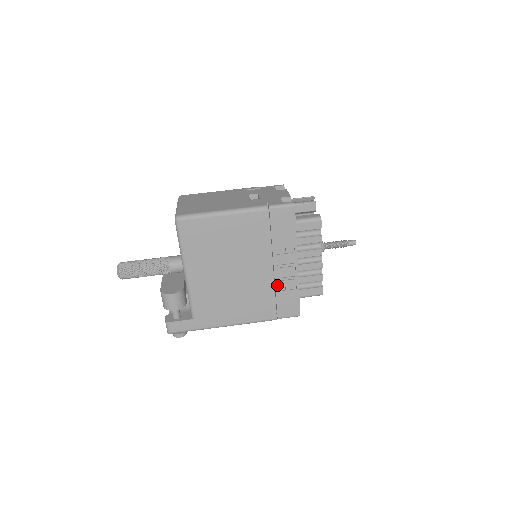
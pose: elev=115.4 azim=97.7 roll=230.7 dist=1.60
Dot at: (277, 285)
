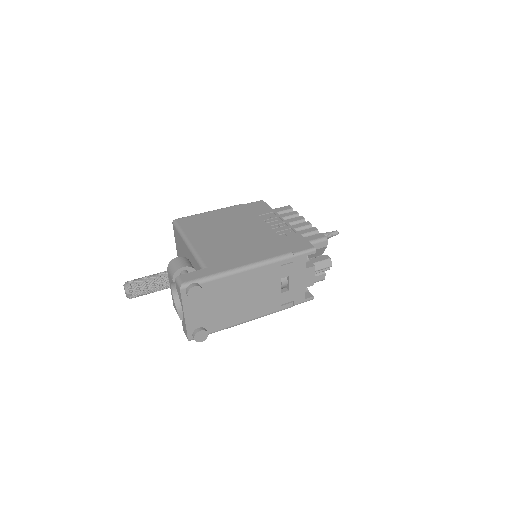
Dot at: (277, 235)
